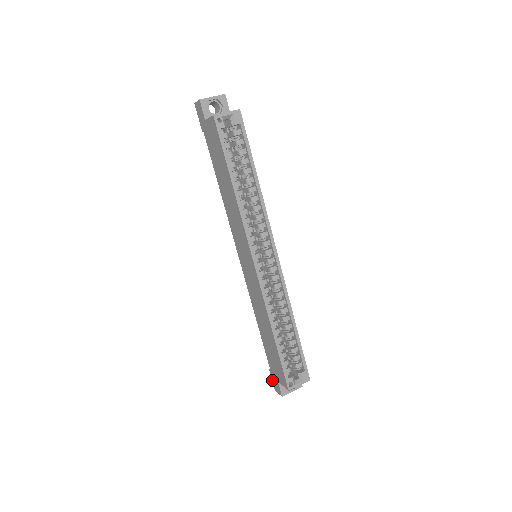
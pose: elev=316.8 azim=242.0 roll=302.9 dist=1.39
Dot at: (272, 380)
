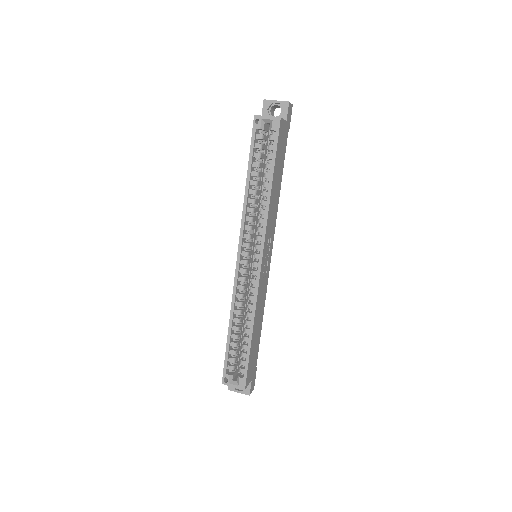
Dot at: occluded
